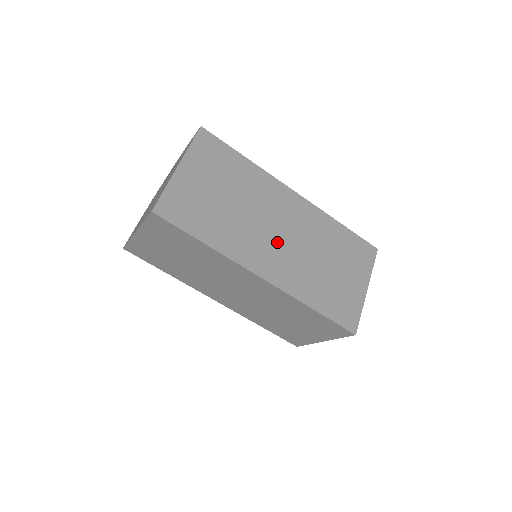
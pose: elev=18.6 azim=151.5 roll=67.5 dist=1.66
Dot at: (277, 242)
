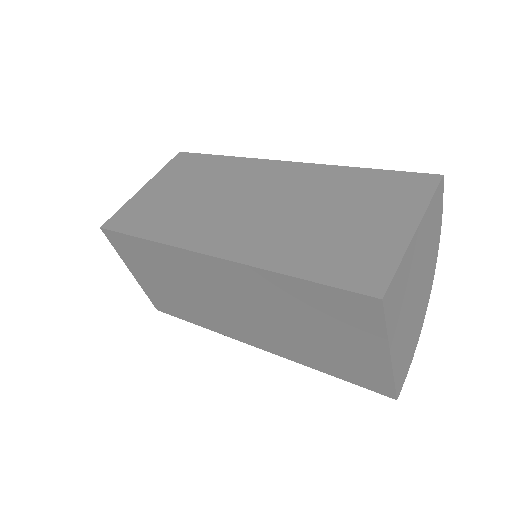
Dot at: (245, 214)
